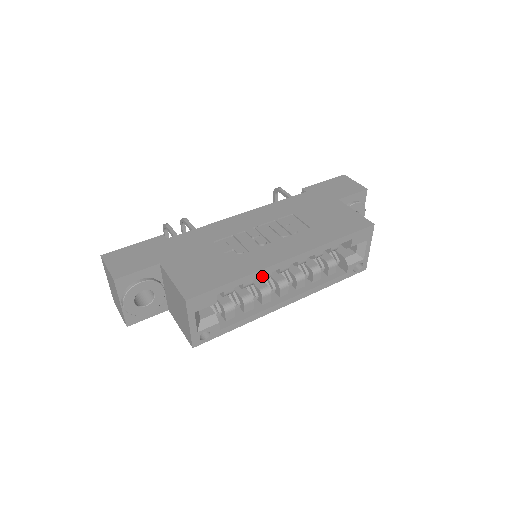
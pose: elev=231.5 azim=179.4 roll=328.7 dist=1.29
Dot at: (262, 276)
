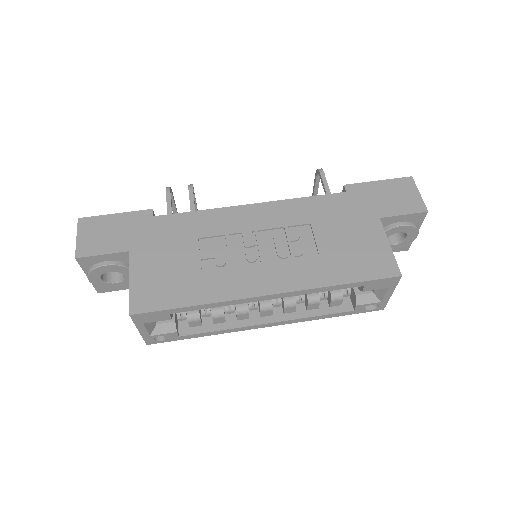
Dot at: occluded
